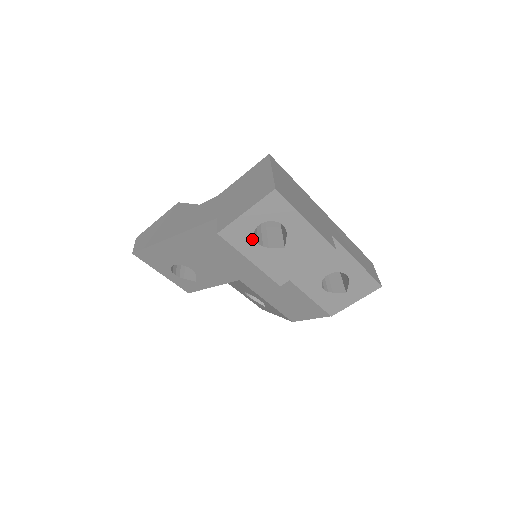
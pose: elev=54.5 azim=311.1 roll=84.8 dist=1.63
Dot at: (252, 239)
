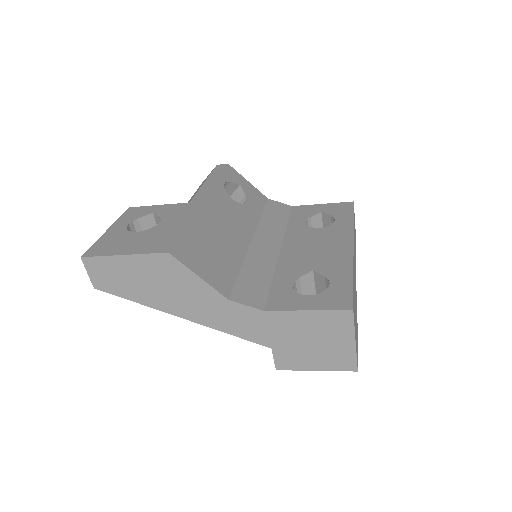
Dot at: occluded
